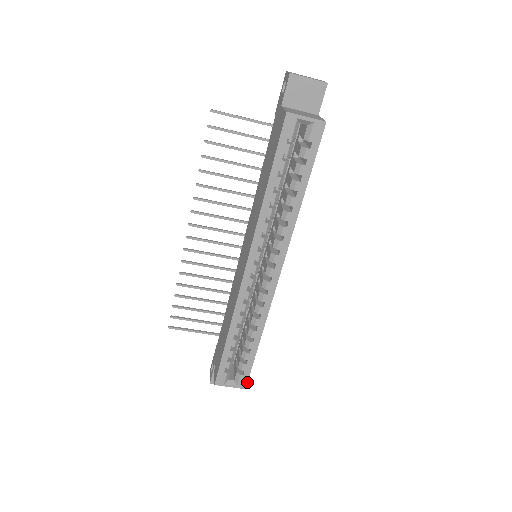
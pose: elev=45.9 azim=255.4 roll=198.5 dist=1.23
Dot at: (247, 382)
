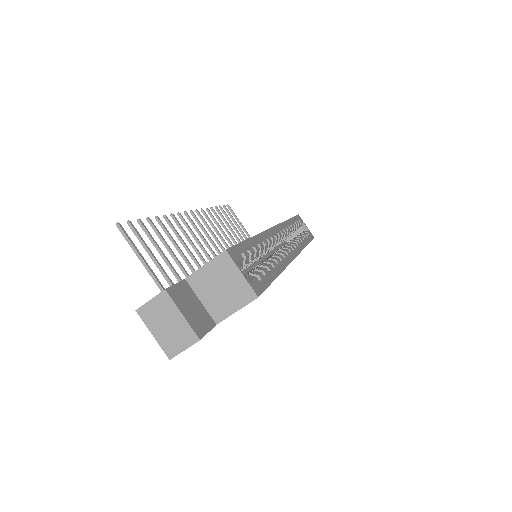
Dot at: (261, 293)
